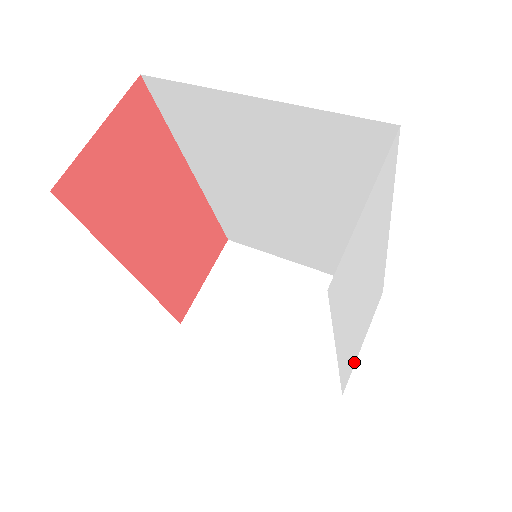
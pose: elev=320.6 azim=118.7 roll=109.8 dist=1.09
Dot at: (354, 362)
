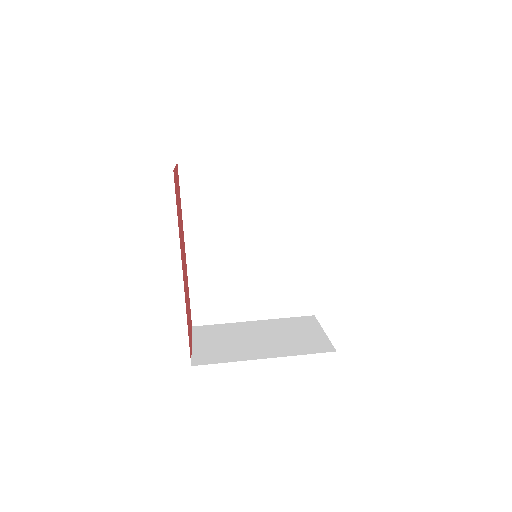
Dot at: occluded
